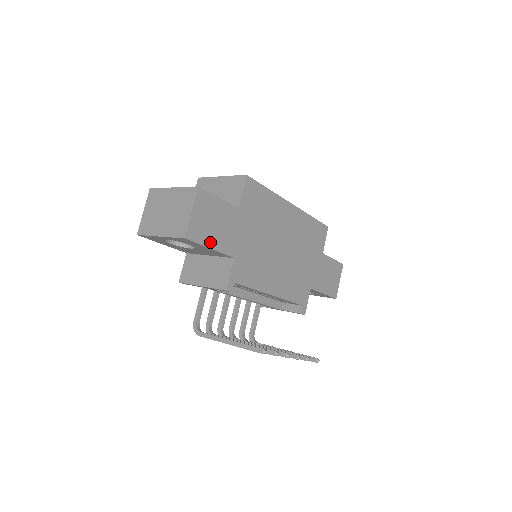
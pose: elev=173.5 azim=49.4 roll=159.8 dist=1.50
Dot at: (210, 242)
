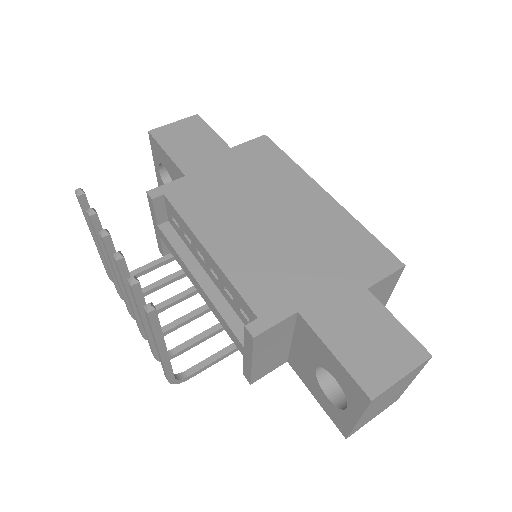
Dot at: (170, 149)
